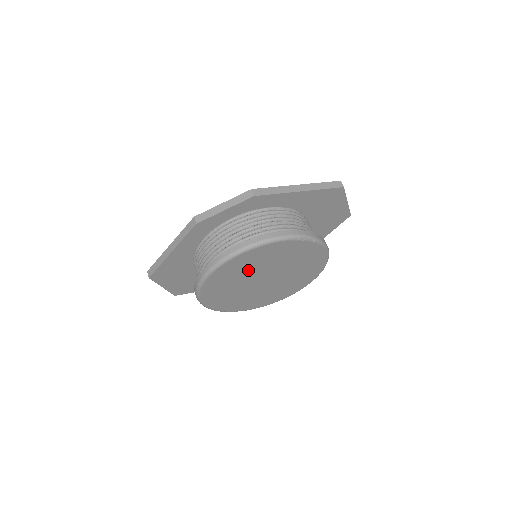
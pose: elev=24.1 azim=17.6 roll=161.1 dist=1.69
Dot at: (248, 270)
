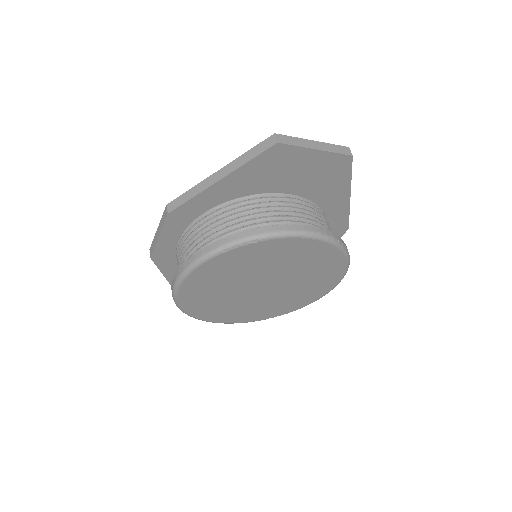
Dot at: (221, 290)
